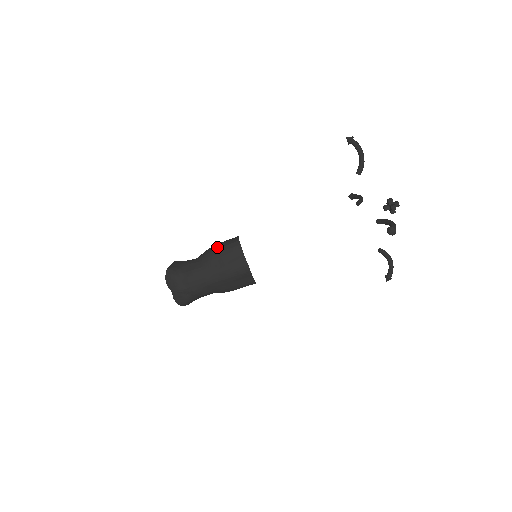
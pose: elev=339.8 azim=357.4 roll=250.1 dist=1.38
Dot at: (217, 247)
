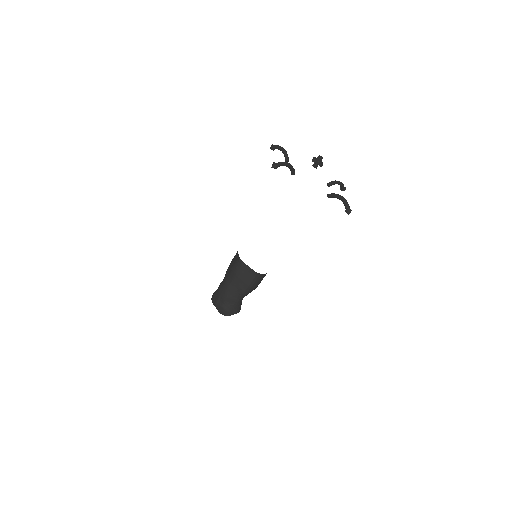
Dot at: occluded
